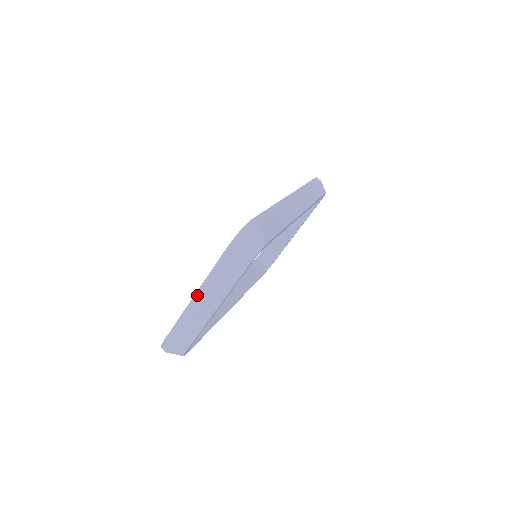
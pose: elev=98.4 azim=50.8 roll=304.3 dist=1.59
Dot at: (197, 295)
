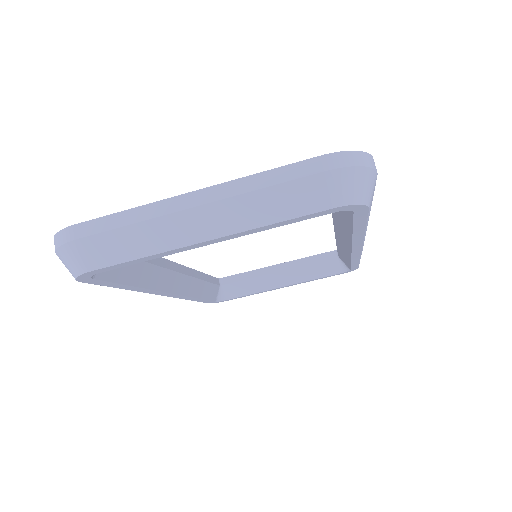
Dot at: (203, 192)
